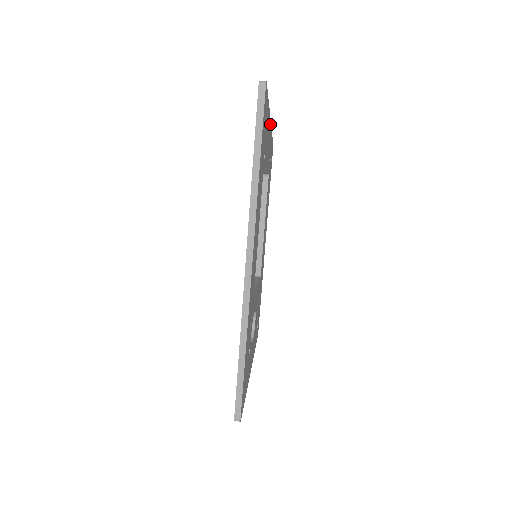
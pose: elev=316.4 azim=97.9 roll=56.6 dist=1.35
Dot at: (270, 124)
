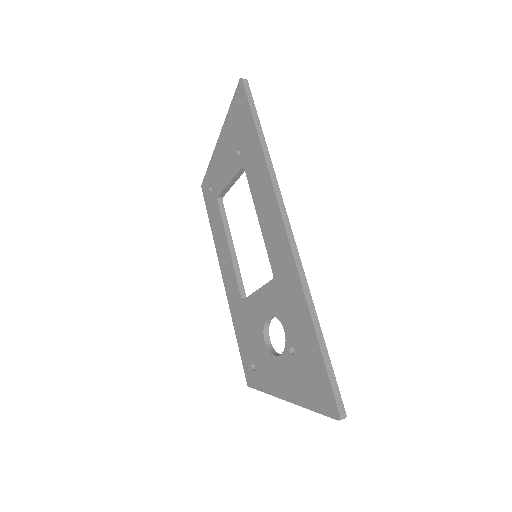
Dot at: occluded
